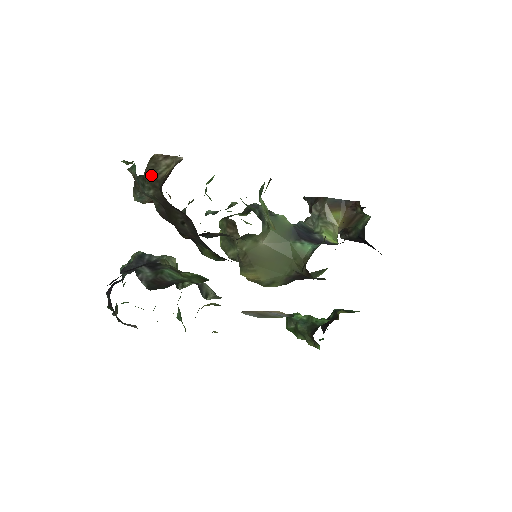
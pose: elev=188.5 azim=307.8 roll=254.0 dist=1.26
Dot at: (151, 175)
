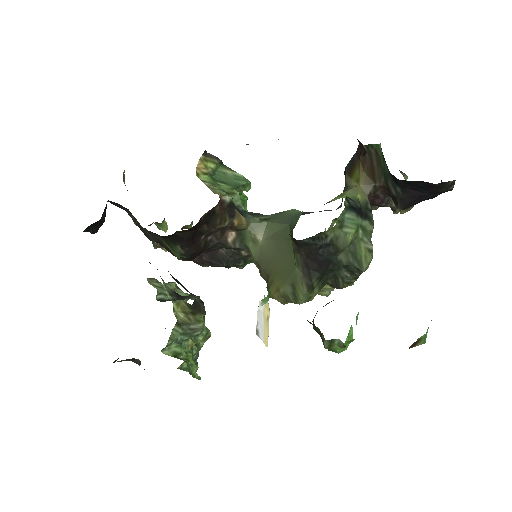
Dot at: occluded
